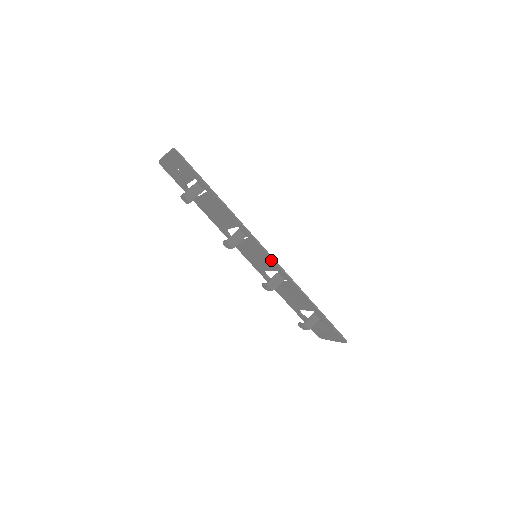
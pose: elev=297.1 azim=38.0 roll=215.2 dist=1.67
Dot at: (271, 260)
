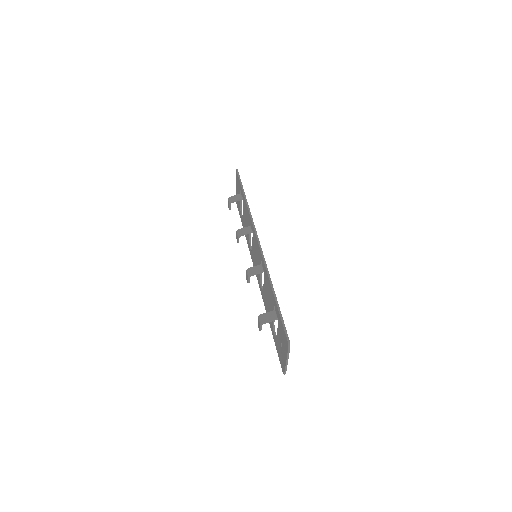
Dot at: (258, 246)
